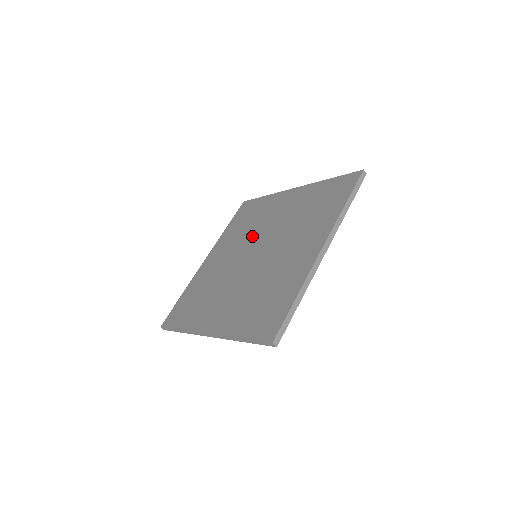
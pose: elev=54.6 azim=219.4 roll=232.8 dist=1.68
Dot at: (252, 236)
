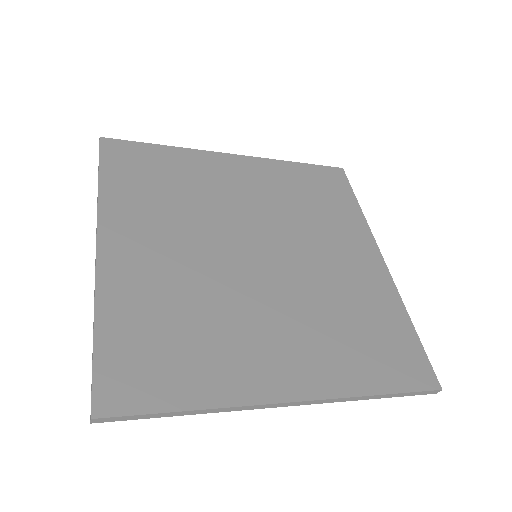
Dot at: (288, 227)
